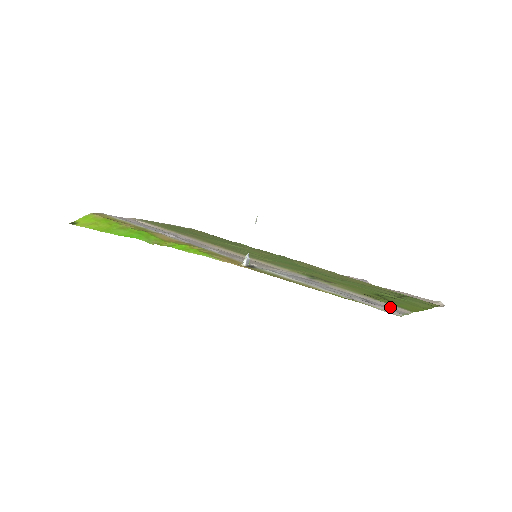
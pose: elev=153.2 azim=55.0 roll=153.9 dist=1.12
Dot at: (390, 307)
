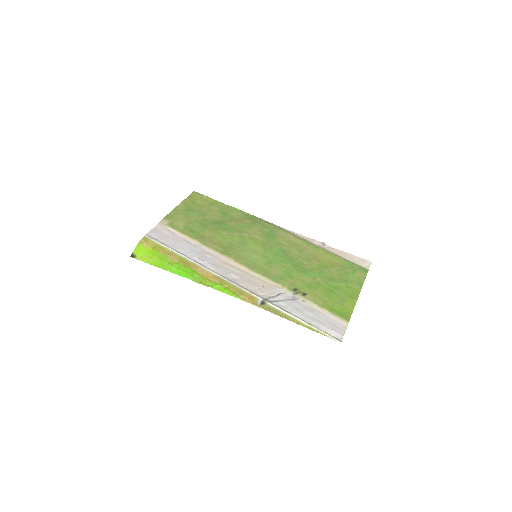
Dot at: (337, 322)
